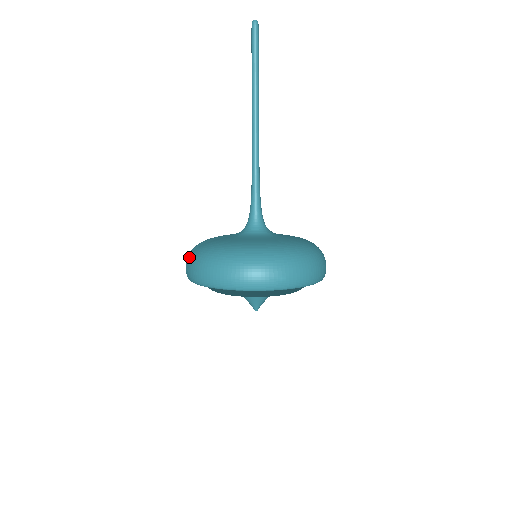
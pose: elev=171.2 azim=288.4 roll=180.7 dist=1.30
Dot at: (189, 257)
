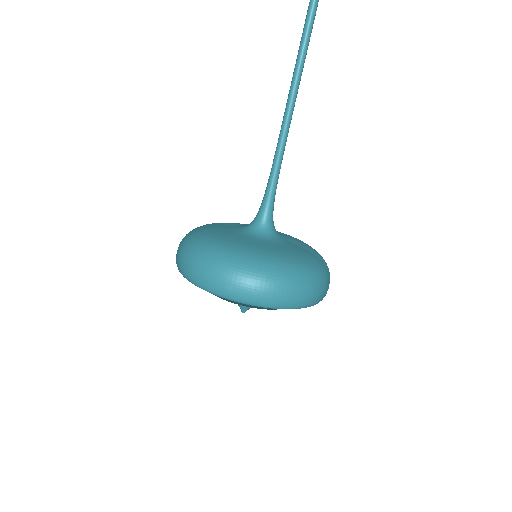
Dot at: occluded
